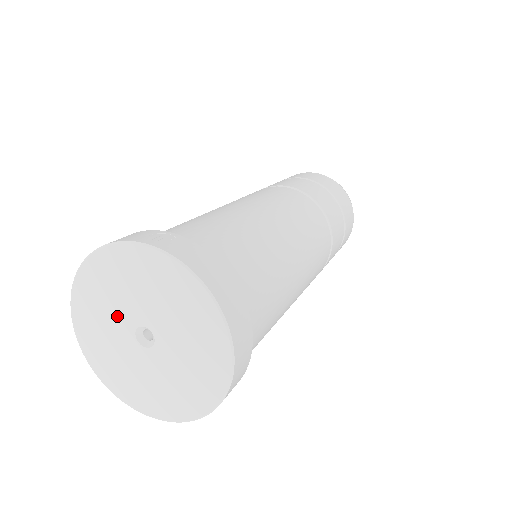
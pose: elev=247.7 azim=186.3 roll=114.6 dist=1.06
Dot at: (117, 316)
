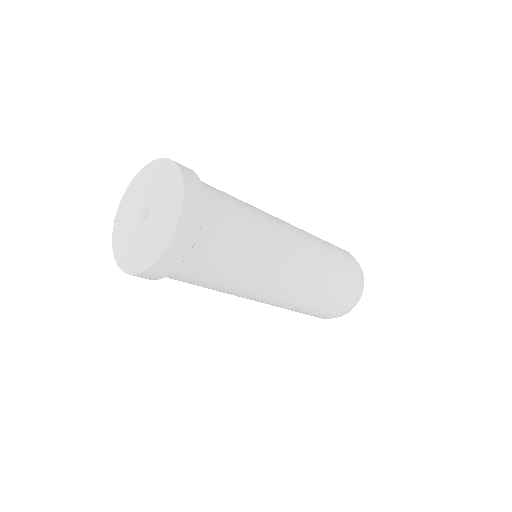
Dot at: (137, 206)
